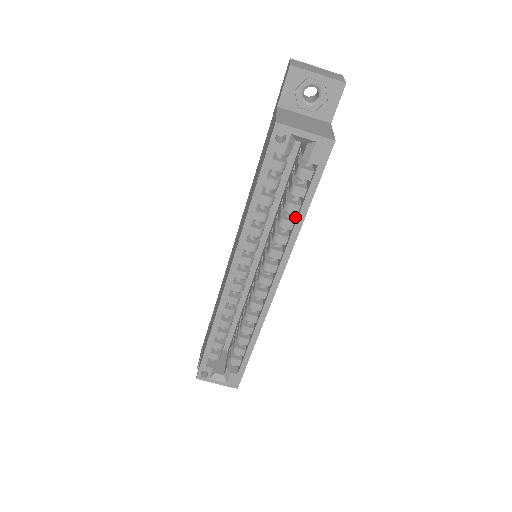
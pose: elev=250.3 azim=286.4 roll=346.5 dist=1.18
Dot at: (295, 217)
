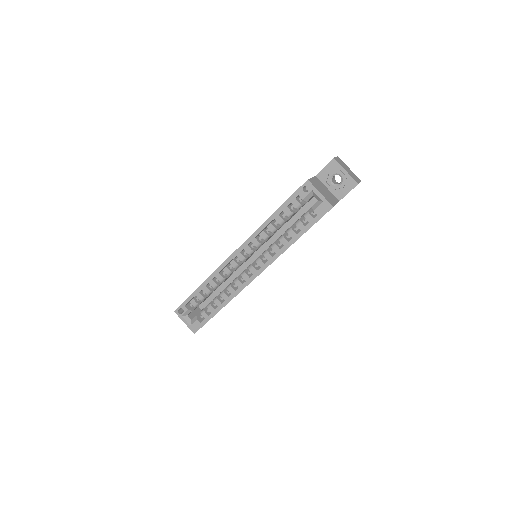
Dot at: occluded
